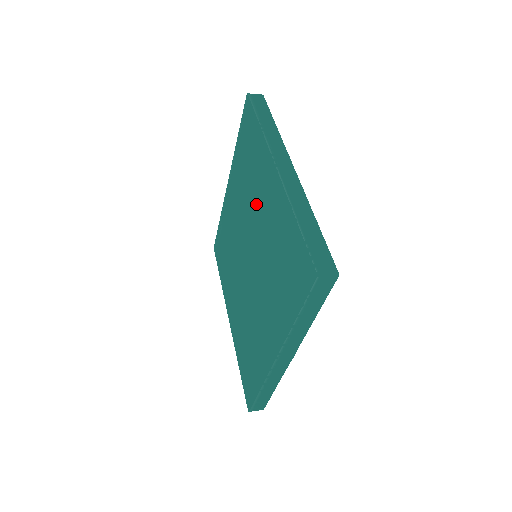
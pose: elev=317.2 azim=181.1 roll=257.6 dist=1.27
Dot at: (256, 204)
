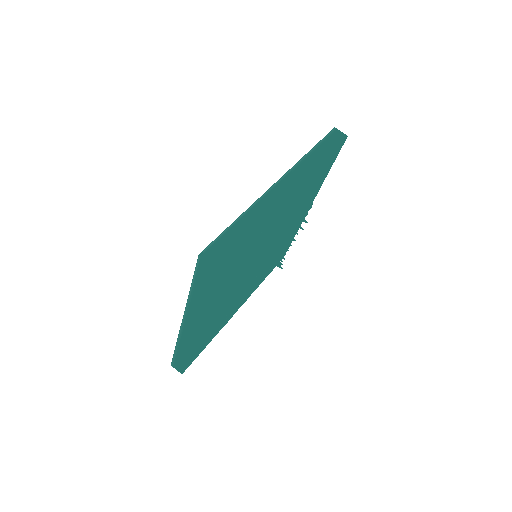
Dot at: occluded
